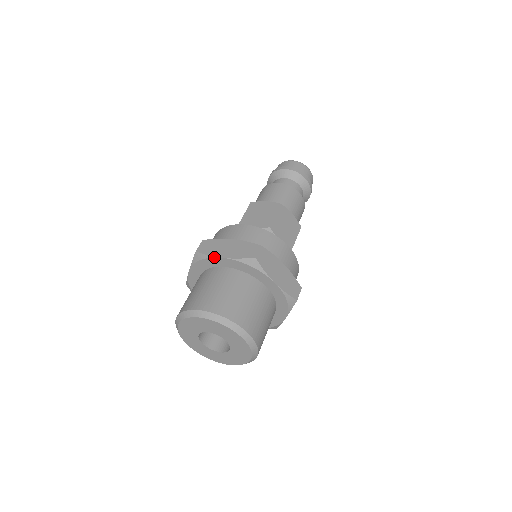
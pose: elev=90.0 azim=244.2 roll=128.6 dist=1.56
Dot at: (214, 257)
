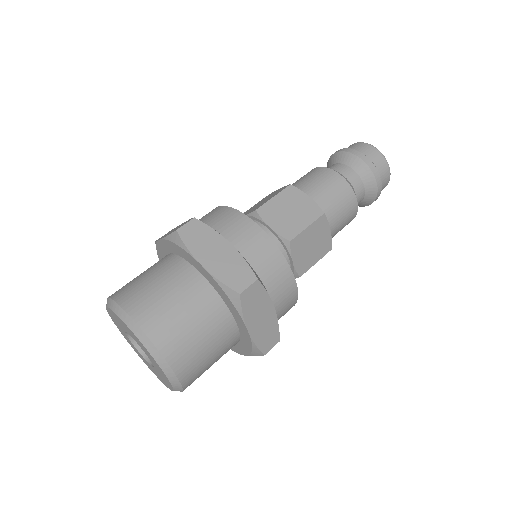
Dot at: (192, 256)
